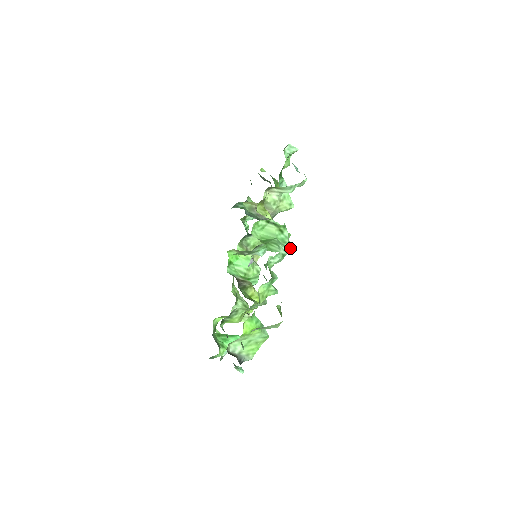
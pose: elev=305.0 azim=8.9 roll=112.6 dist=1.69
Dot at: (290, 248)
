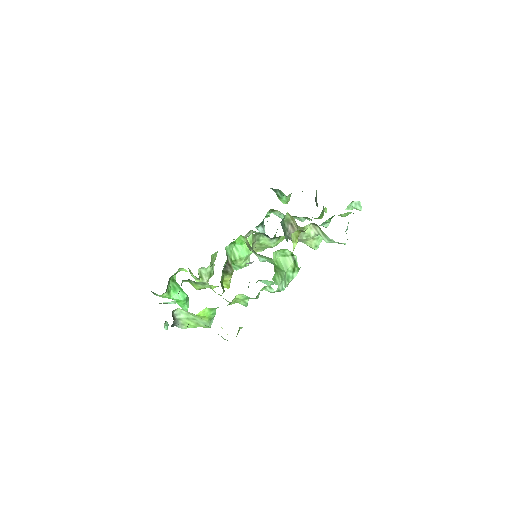
Dot at: (287, 285)
